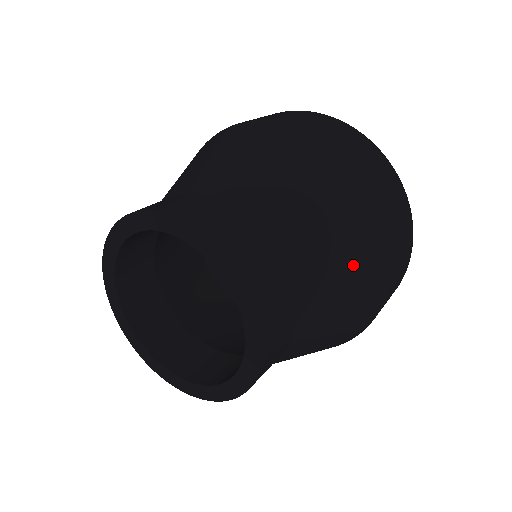
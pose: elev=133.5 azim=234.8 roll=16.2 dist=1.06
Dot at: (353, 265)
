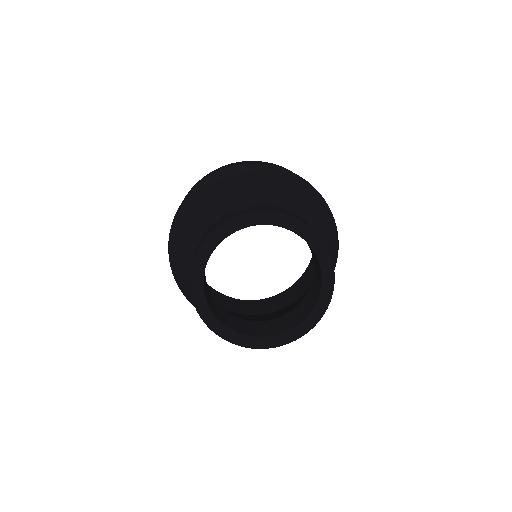
Dot at: (325, 219)
